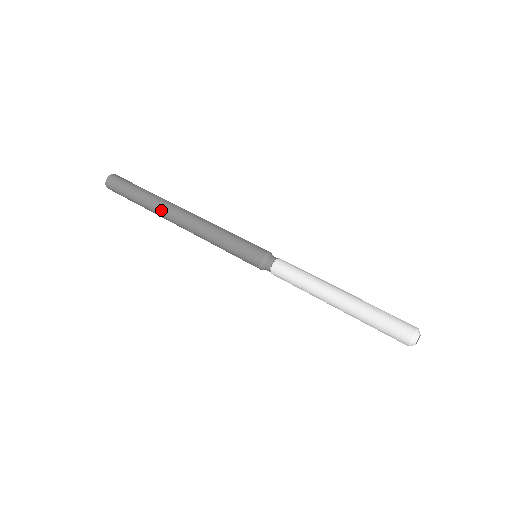
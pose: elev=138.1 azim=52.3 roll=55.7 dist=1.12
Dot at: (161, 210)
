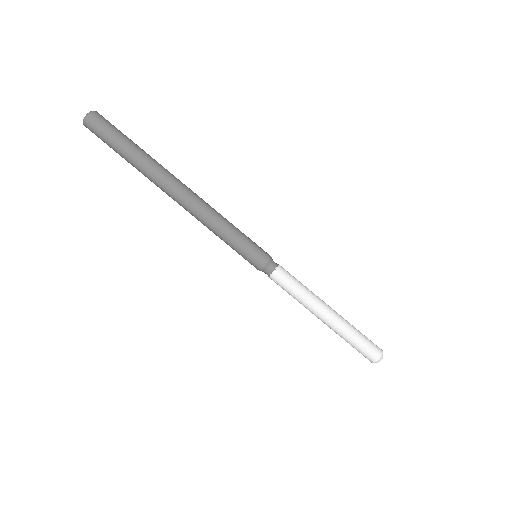
Dot at: (156, 184)
